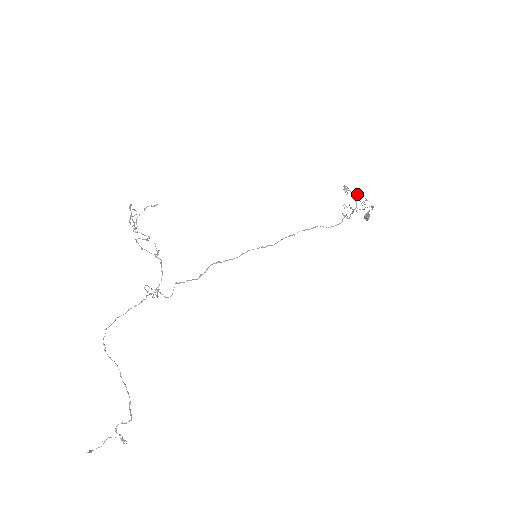
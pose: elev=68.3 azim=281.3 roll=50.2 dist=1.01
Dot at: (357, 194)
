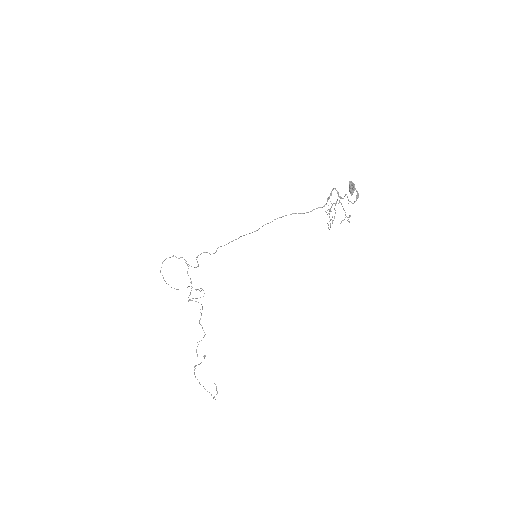
Dot at: occluded
